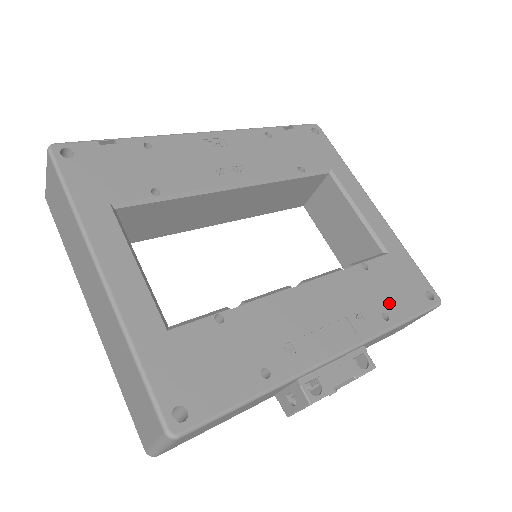
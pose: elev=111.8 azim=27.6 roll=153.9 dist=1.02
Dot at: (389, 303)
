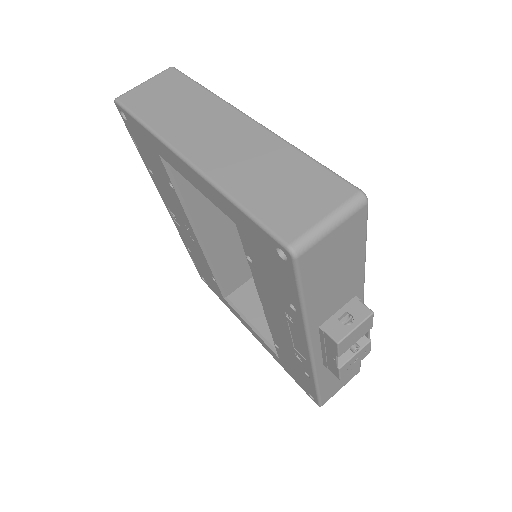
Dot at: occluded
